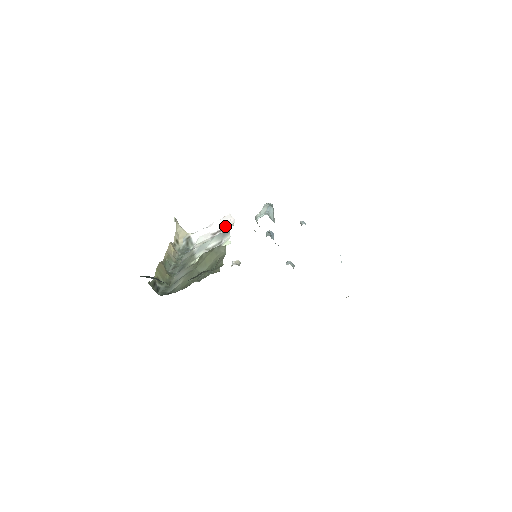
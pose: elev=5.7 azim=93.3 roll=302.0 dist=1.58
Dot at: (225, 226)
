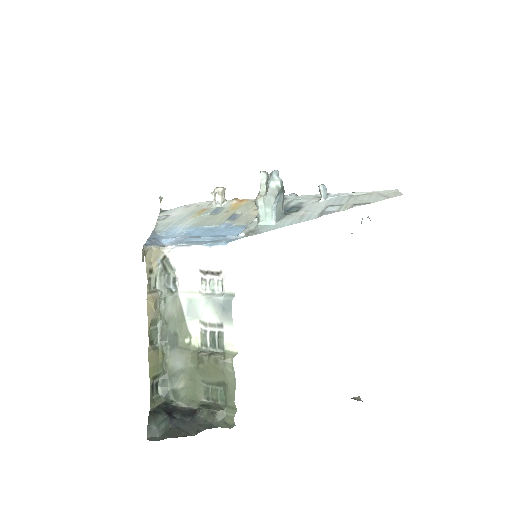
Dot at: (219, 271)
